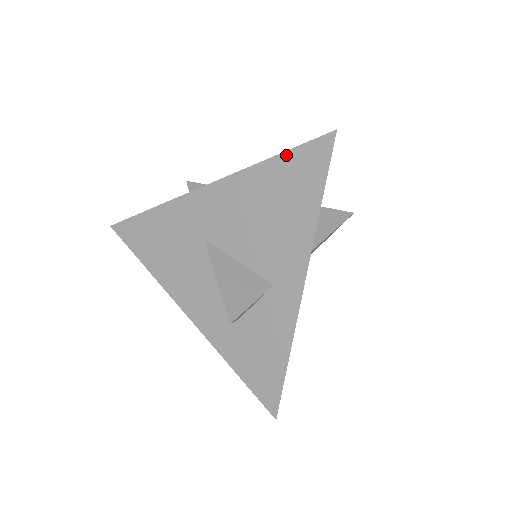
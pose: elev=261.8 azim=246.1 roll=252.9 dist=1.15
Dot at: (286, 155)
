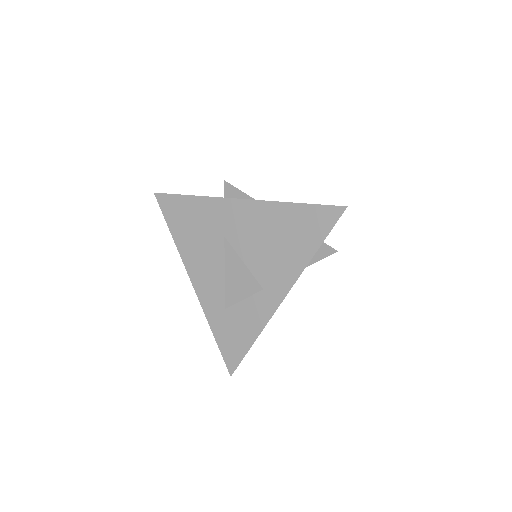
Dot at: (306, 206)
